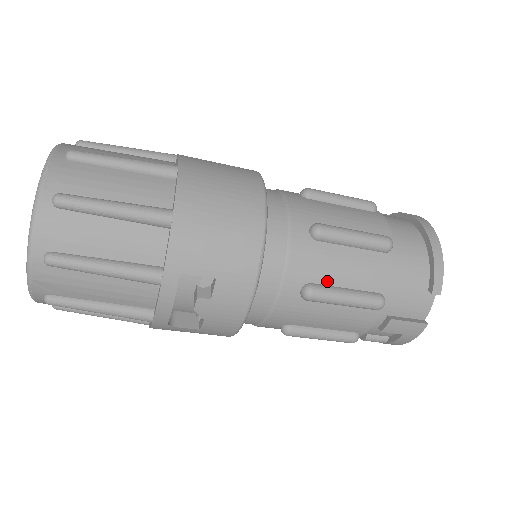
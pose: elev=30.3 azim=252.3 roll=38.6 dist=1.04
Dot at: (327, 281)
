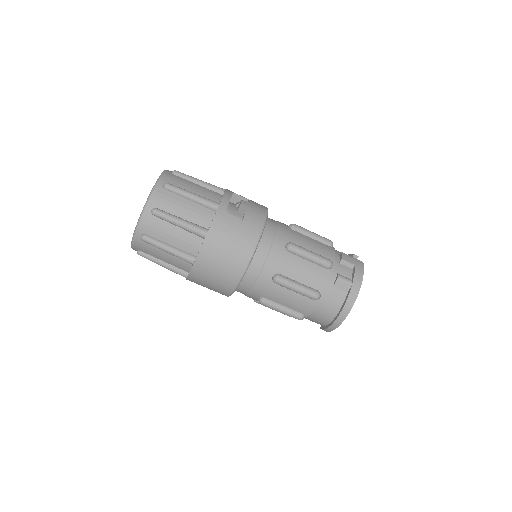
Dot at: occluded
